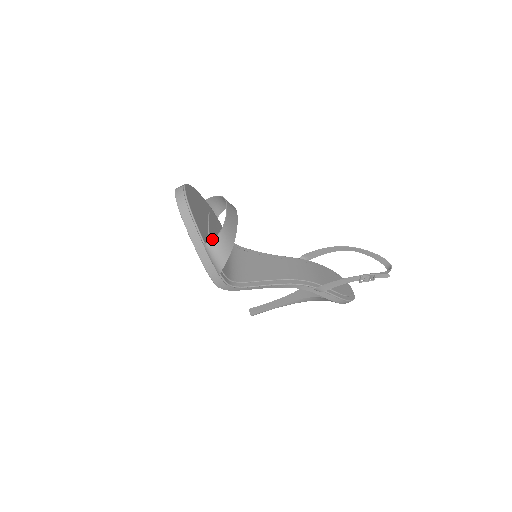
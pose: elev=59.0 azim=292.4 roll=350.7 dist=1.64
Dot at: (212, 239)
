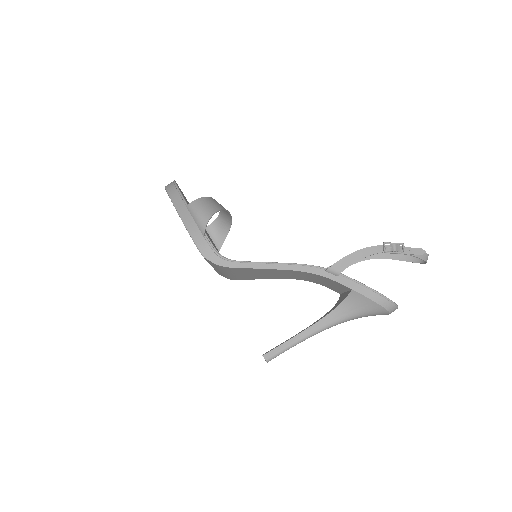
Dot at: (196, 200)
